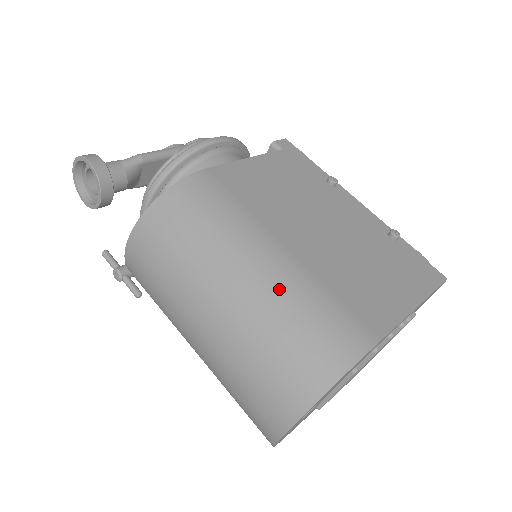
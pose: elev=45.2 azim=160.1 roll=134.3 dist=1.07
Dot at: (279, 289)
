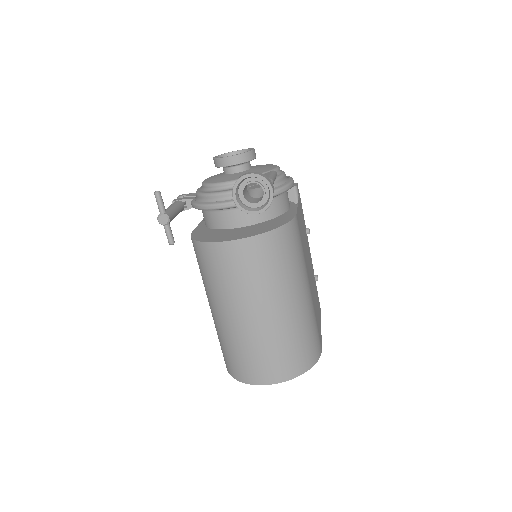
Dot at: (307, 314)
